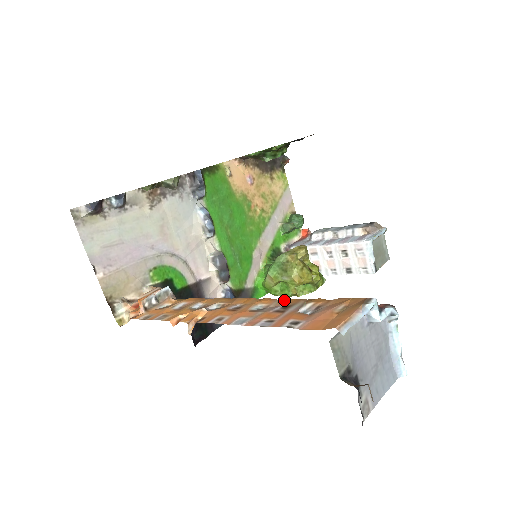
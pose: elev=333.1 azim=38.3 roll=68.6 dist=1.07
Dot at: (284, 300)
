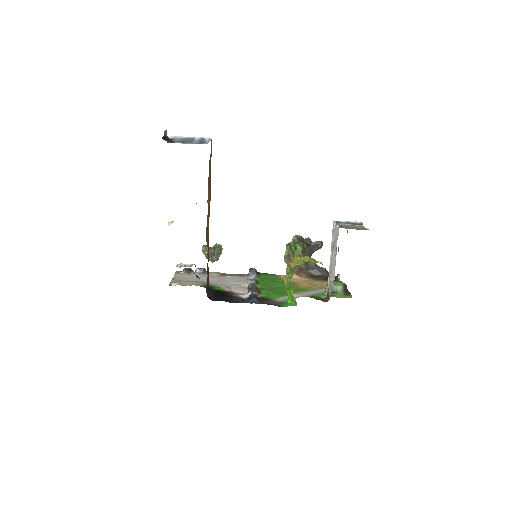
Dot at: occluded
